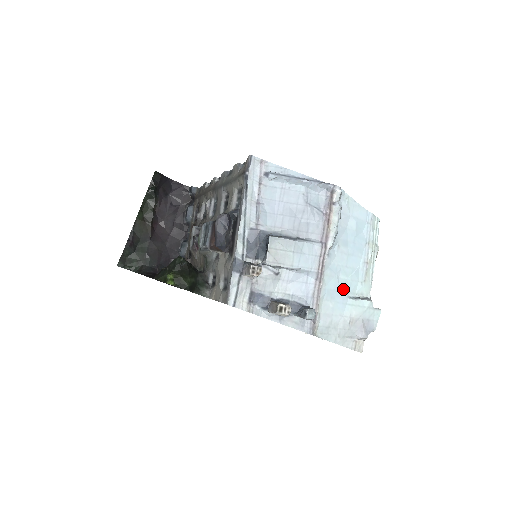
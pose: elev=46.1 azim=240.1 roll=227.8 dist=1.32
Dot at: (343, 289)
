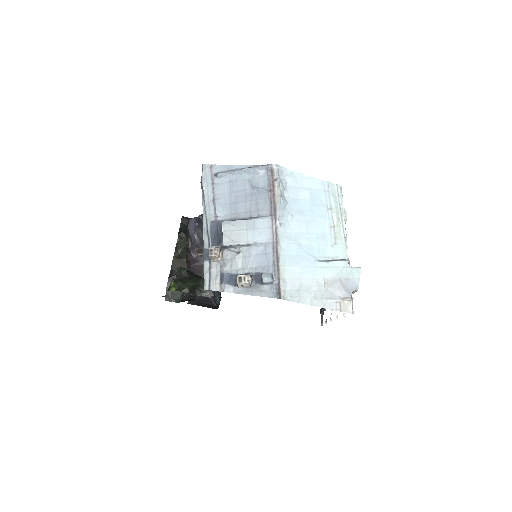
Dot at: (309, 254)
